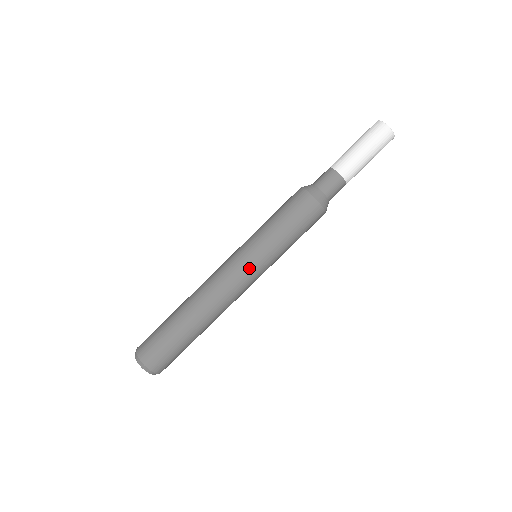
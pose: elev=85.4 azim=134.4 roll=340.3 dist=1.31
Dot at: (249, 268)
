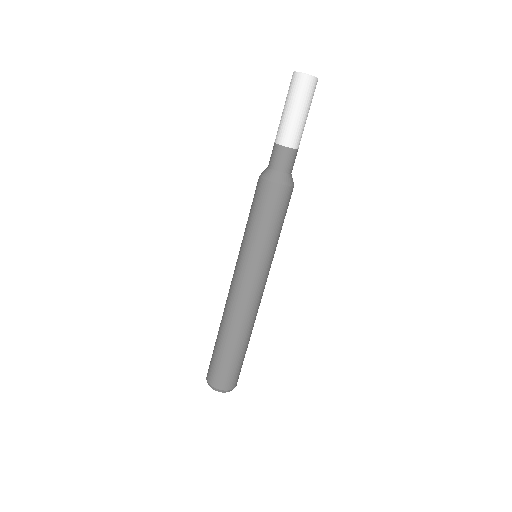
Dot at: (264, 274)
